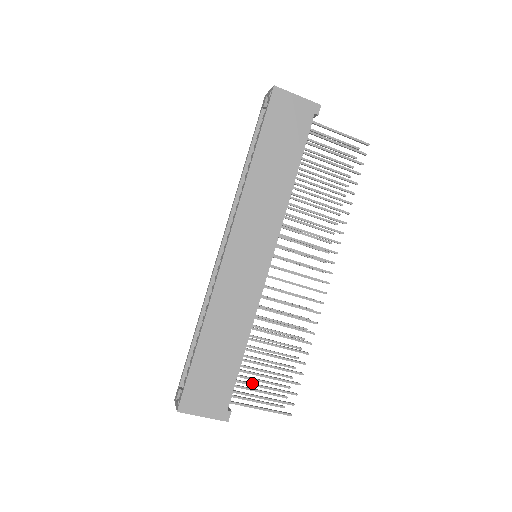
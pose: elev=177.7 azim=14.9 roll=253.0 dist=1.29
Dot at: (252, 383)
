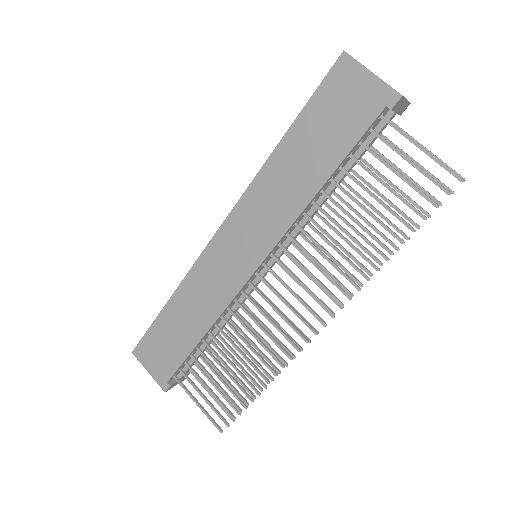
Dot at: (199, 376)
